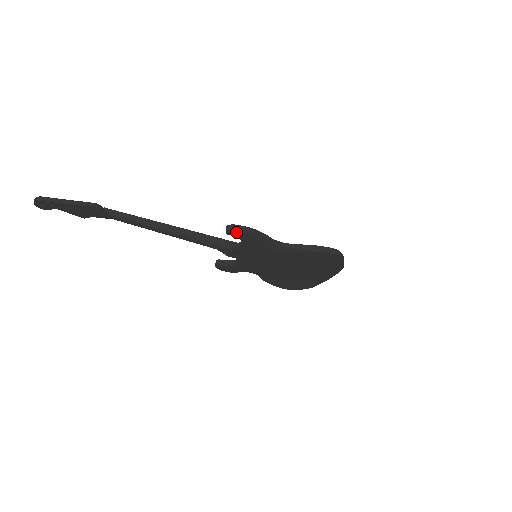
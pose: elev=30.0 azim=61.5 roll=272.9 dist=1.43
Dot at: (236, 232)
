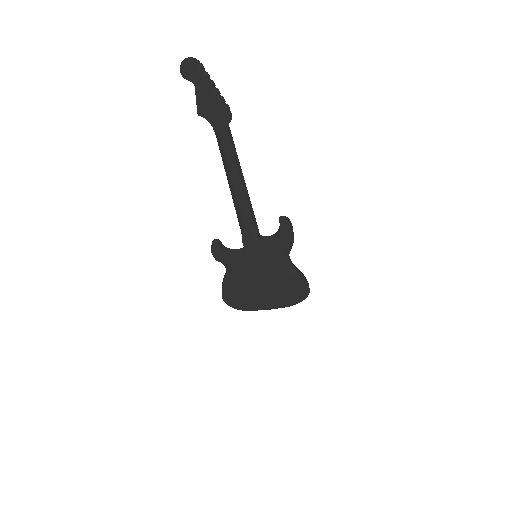
Dot at: (288, 226)
